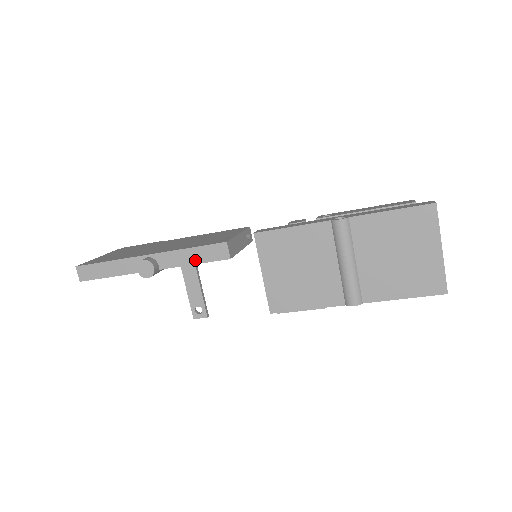
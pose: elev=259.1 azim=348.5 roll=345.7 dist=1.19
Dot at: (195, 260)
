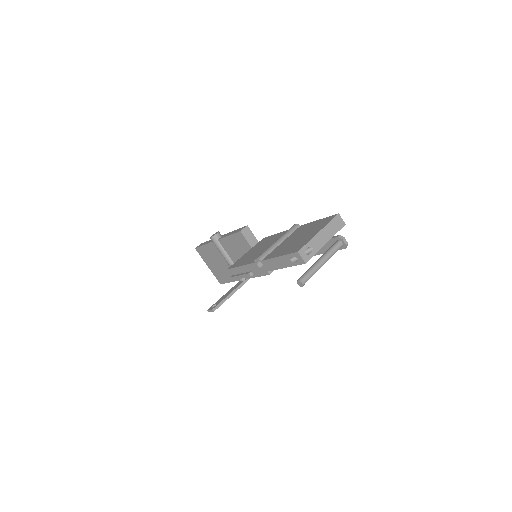
Dot at: occluded
